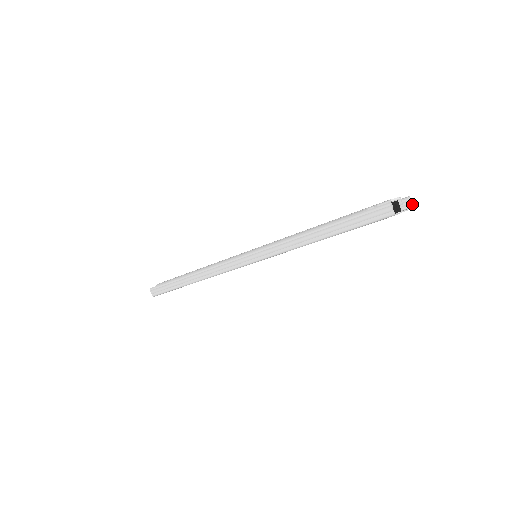
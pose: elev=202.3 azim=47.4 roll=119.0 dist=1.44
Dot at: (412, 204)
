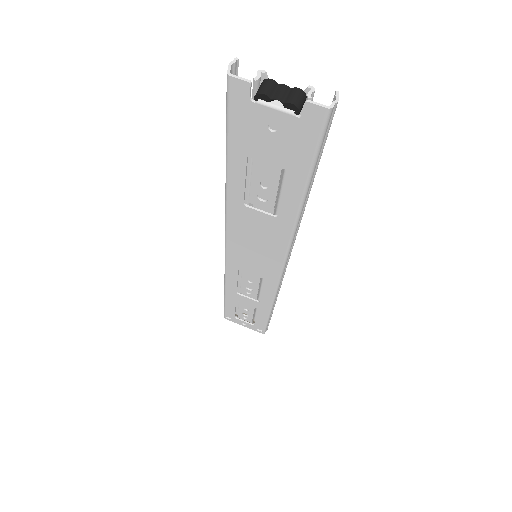
Dot at: (334, 103)
